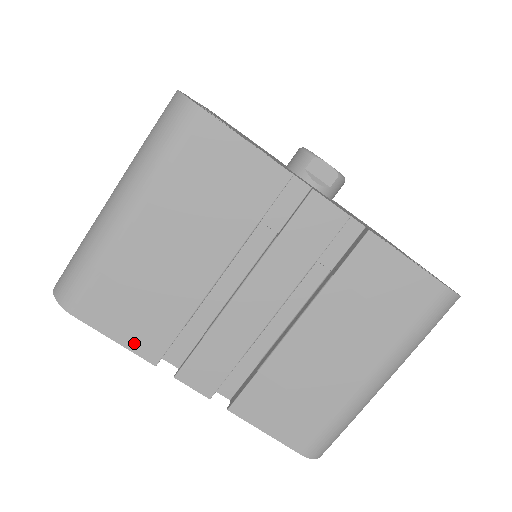
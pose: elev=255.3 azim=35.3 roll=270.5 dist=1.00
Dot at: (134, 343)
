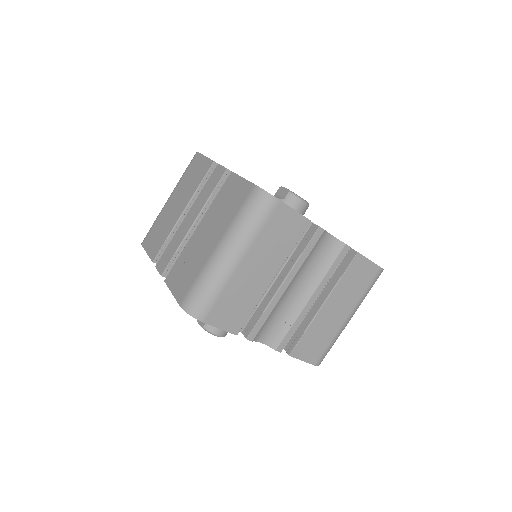
Dot at: (151, 252)
